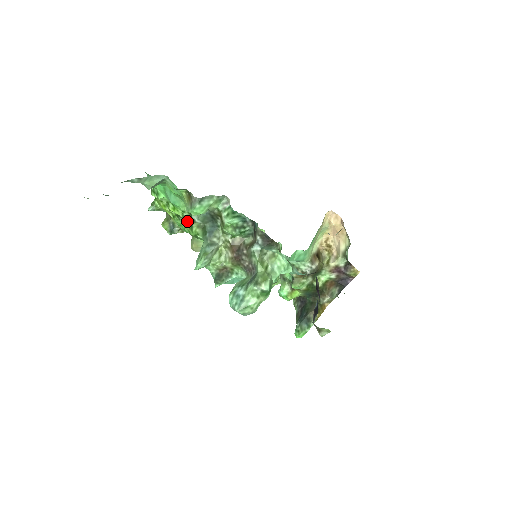
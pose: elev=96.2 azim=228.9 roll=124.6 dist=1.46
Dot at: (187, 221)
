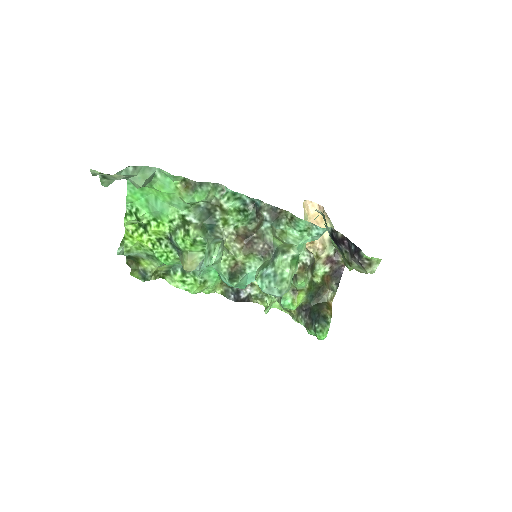
Dot at: (179, 230)
